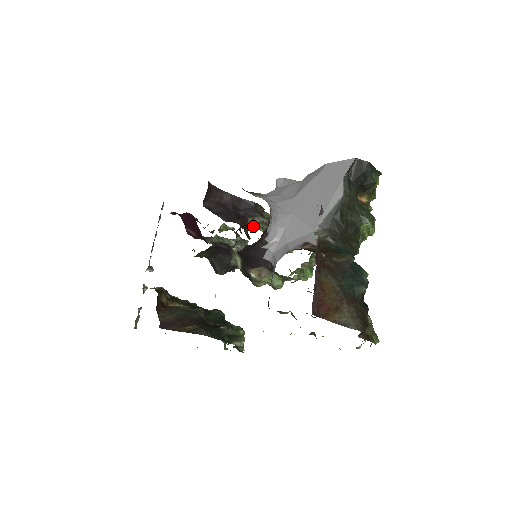
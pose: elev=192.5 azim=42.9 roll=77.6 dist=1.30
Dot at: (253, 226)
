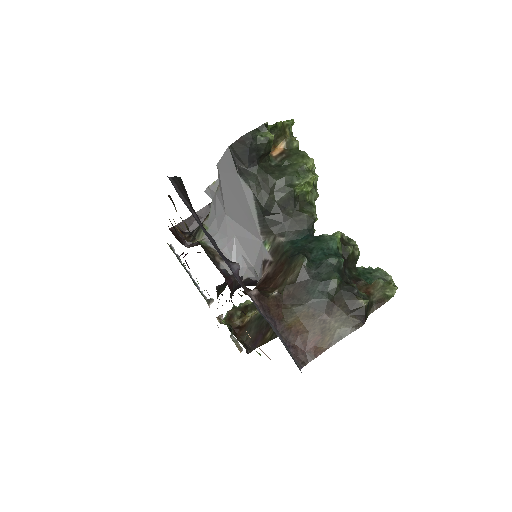
Dot at: occluded
